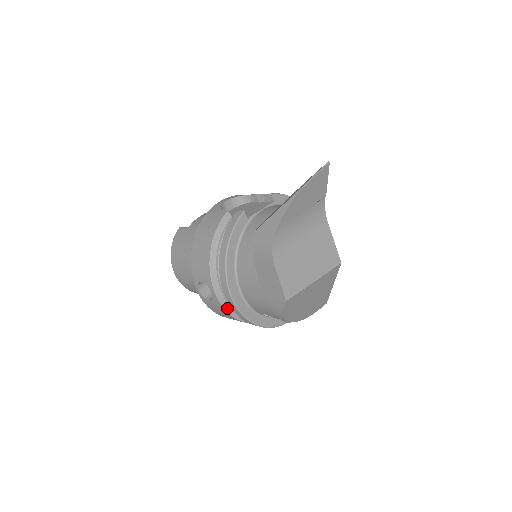
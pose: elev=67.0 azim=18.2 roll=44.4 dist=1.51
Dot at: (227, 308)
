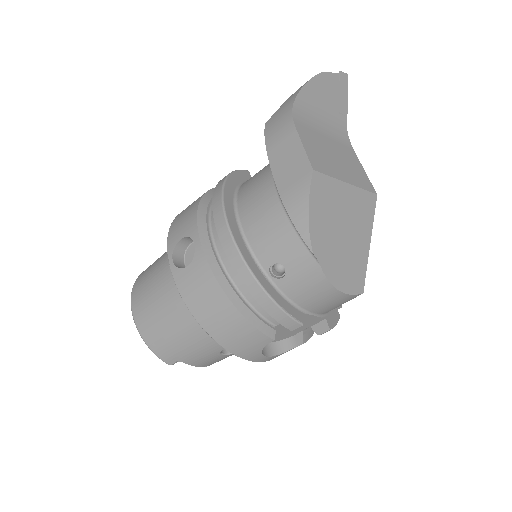
Dot at: (214, 267)
